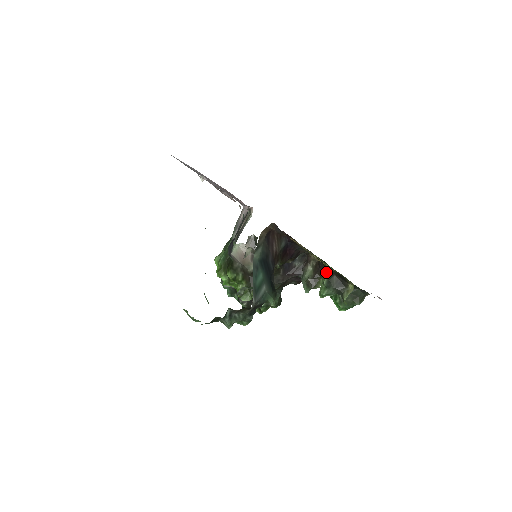
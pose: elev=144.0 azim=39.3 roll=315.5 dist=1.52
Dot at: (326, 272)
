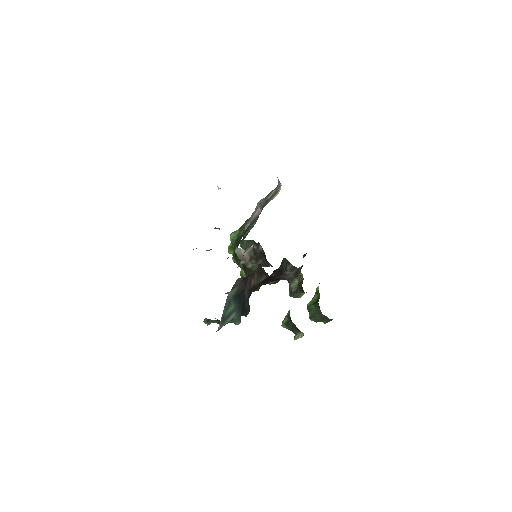
Dot at: (288, 314)
